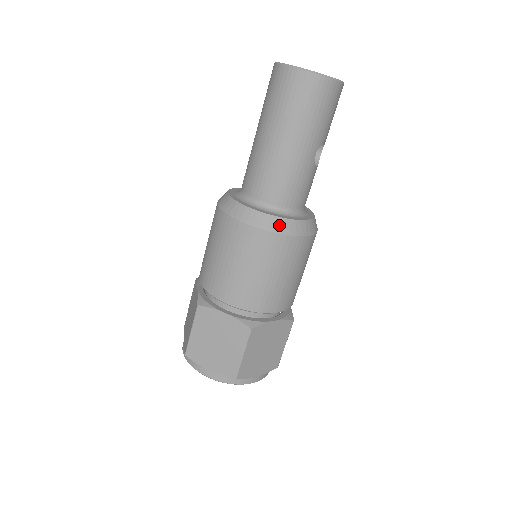
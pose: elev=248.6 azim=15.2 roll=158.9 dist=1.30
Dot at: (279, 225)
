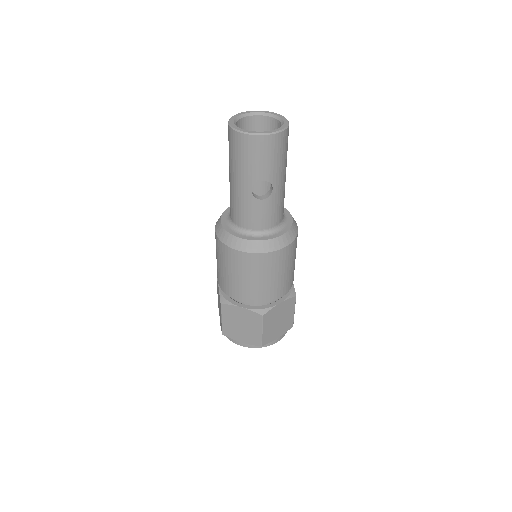
Dot at: (225, 237)
